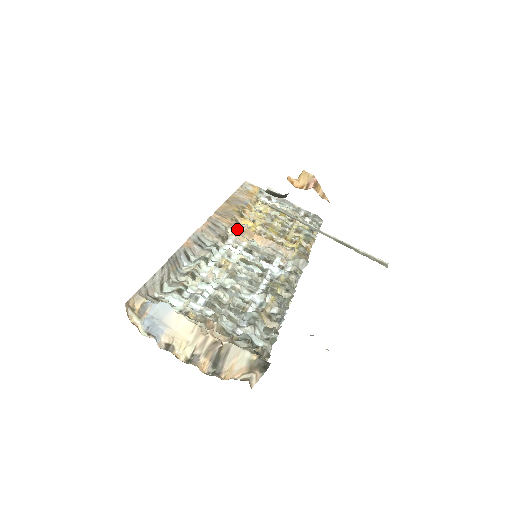
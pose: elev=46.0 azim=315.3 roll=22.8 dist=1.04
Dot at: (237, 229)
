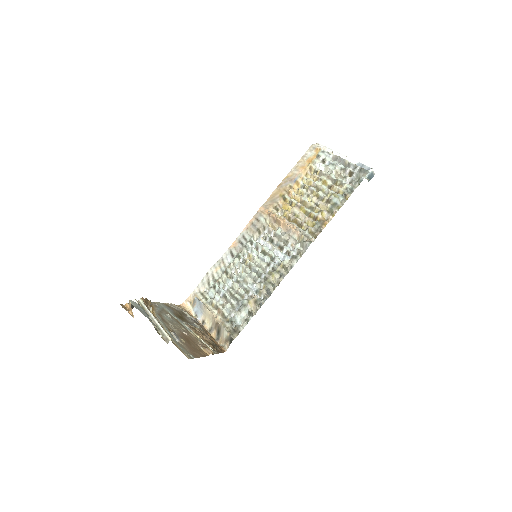
Dot at: (272, 219)
